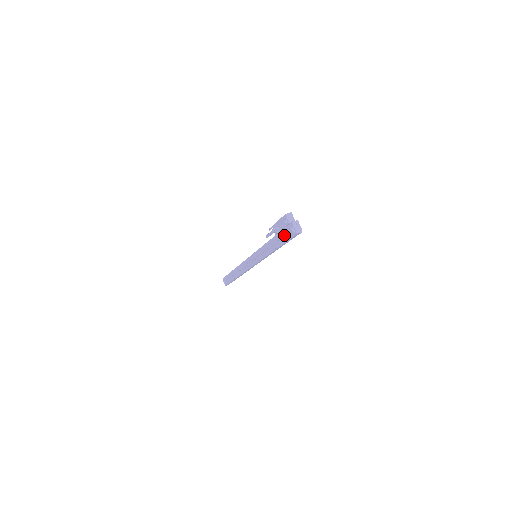
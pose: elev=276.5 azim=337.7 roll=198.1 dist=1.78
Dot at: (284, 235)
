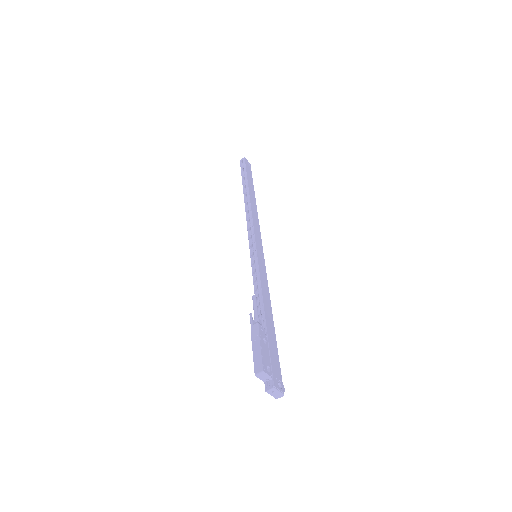
Dot at: occluded
